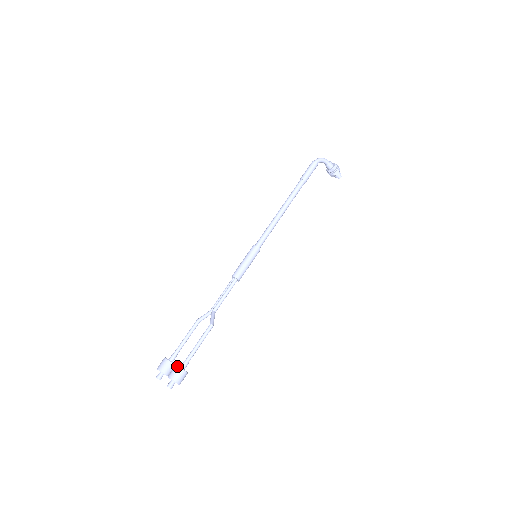
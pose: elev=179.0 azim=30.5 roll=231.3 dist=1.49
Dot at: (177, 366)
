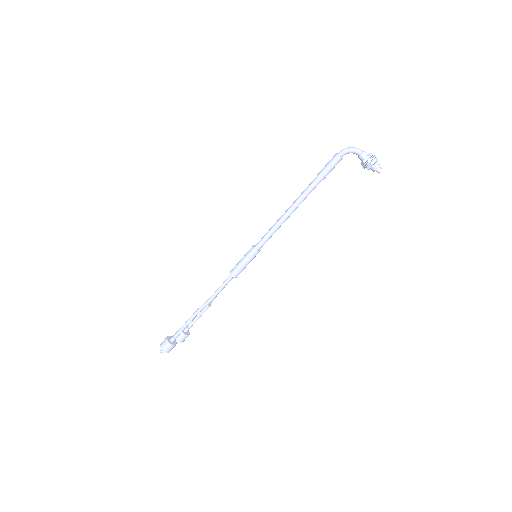
Dot at: (166, 337)
